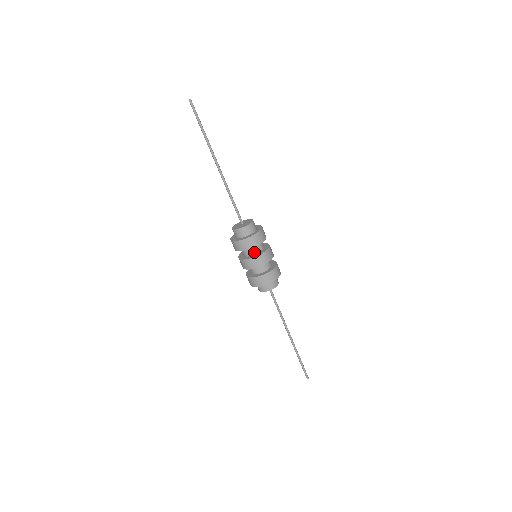
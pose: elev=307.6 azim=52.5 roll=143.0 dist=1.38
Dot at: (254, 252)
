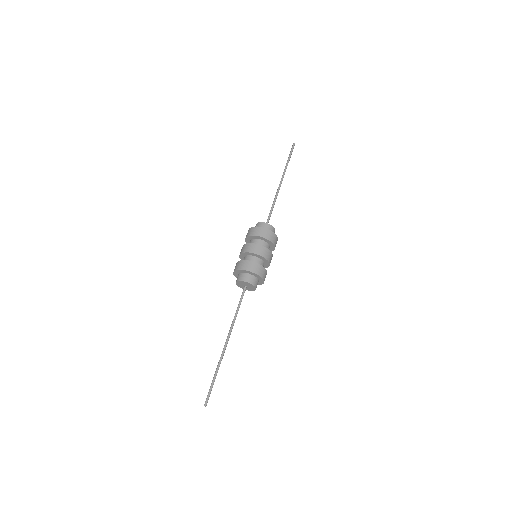
Dot at: occluded
